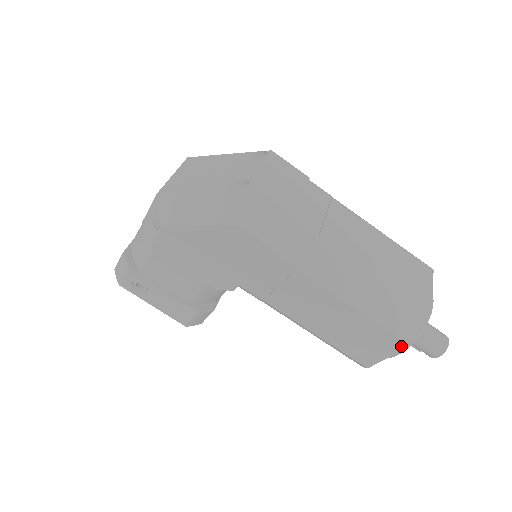
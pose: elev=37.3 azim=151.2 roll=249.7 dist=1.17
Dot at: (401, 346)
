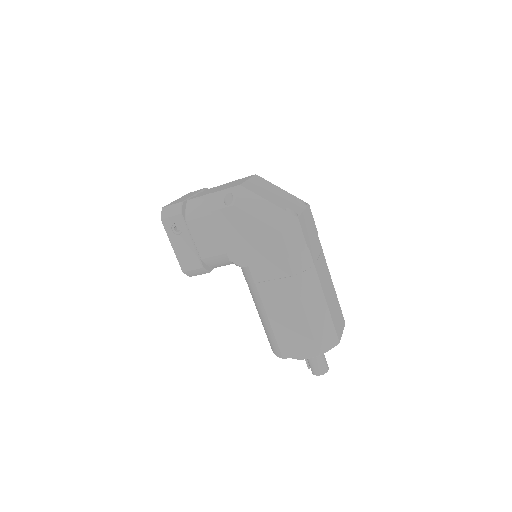
Dot at: (314, 353)
